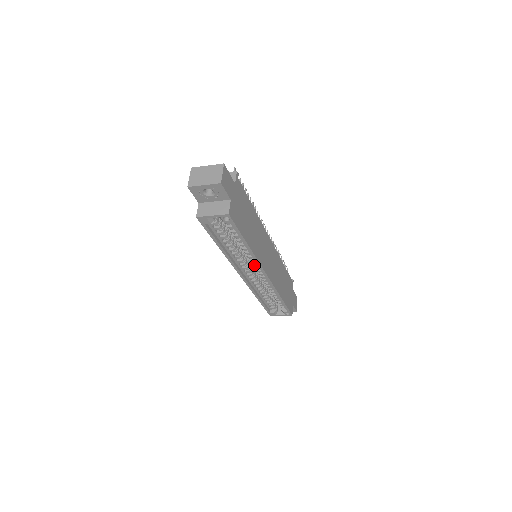
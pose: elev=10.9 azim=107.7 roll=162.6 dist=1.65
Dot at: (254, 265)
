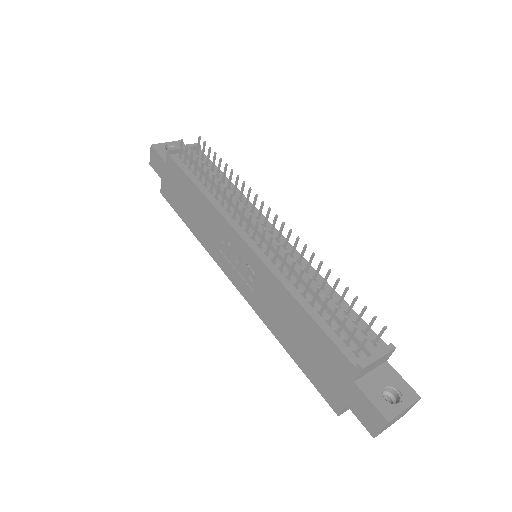
Dot at: occluded
